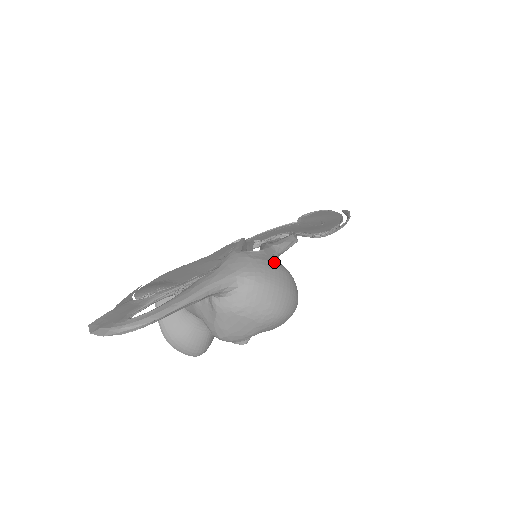
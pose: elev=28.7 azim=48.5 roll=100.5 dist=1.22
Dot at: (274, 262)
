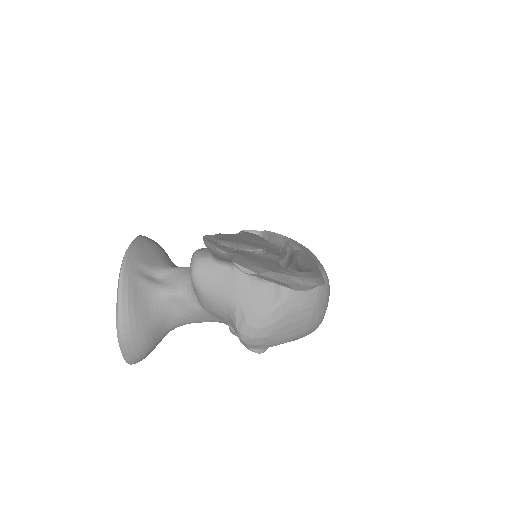
Dot at: occluded
